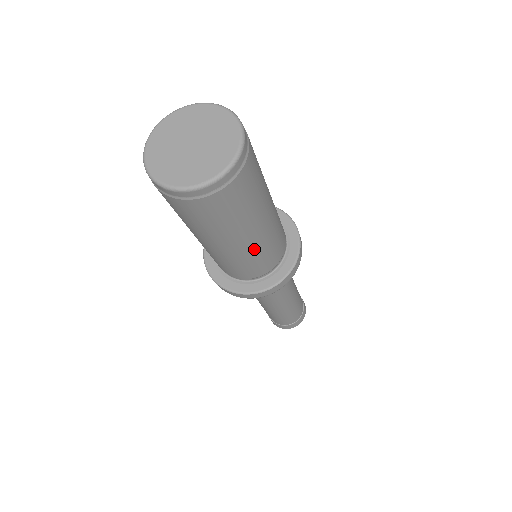
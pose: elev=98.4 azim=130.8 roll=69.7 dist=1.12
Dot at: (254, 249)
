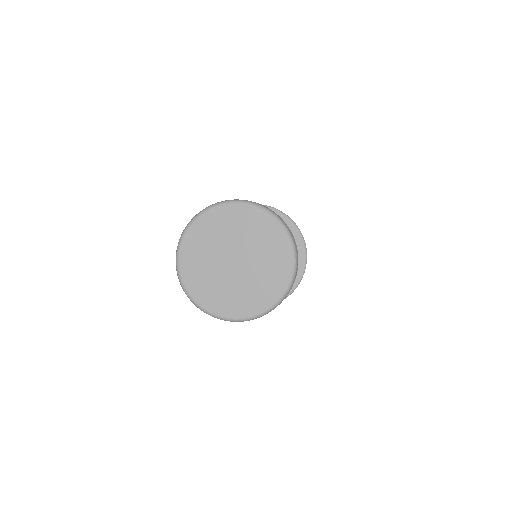
Dot at: occluded
